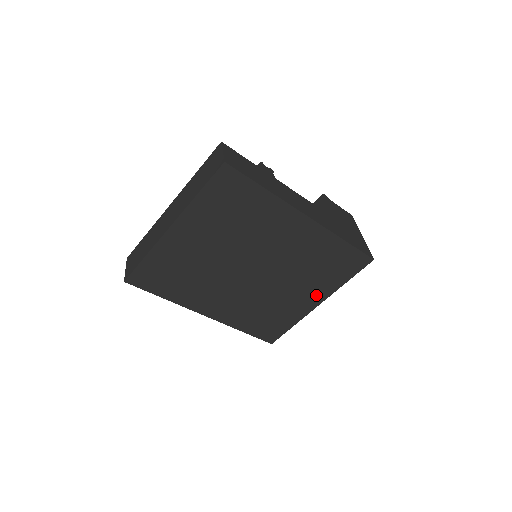
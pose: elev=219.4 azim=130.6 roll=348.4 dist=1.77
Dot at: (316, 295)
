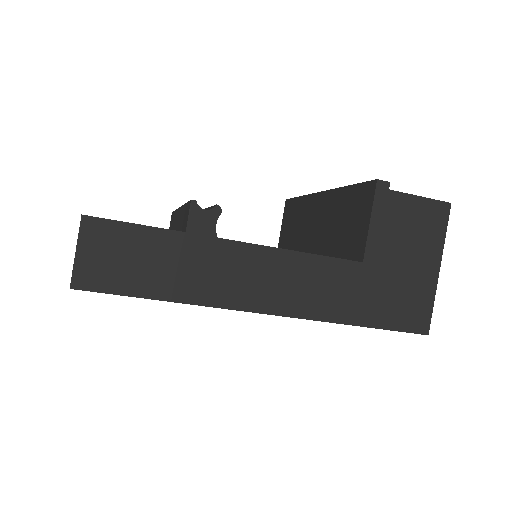
Dot at: occluded
